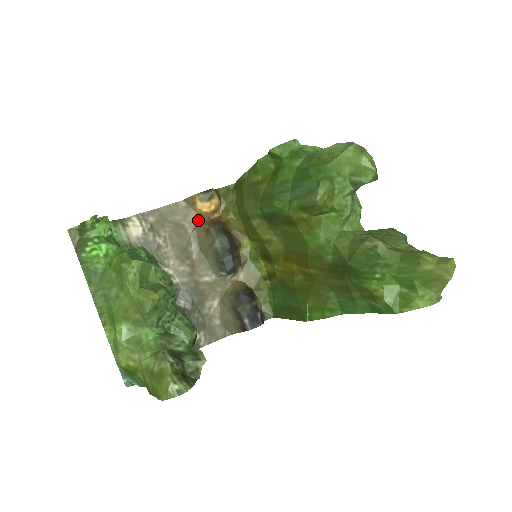
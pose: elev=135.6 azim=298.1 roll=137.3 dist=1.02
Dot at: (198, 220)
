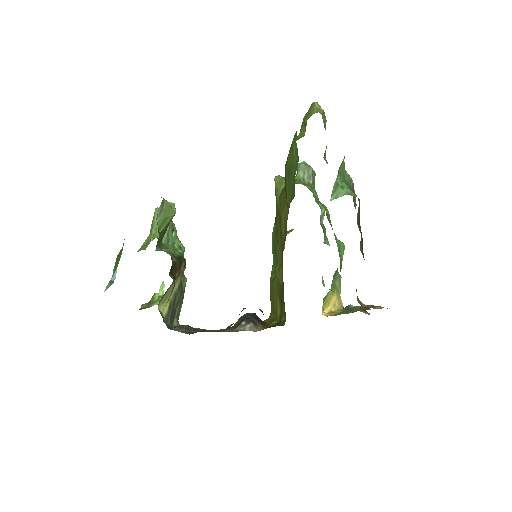
Dot at: occluded
